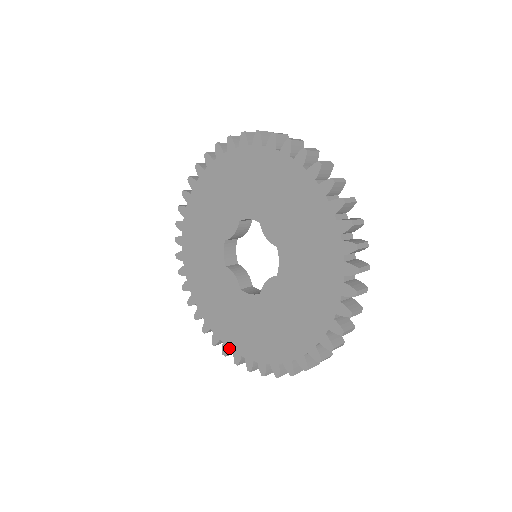
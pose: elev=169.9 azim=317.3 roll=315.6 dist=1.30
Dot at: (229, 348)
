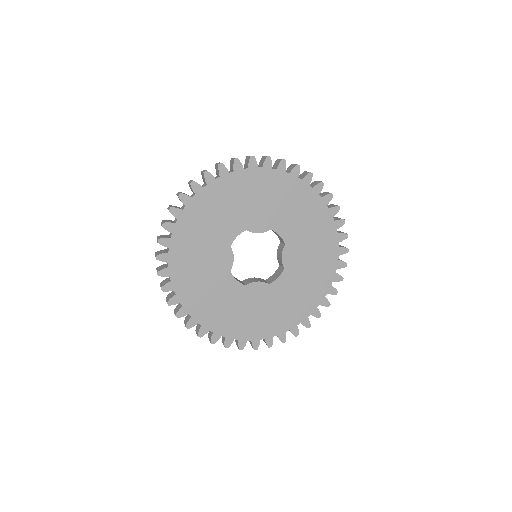
Dot at: (180, 302)
